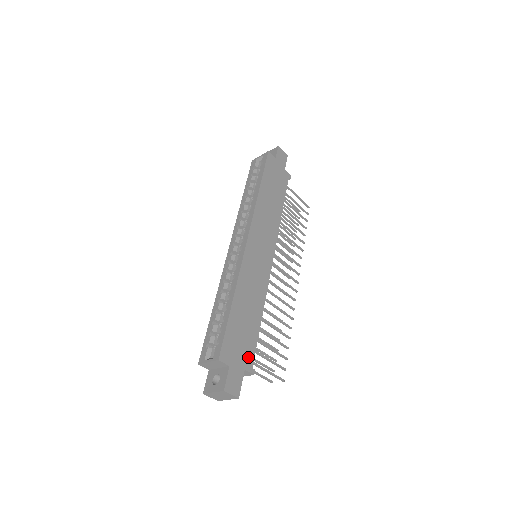
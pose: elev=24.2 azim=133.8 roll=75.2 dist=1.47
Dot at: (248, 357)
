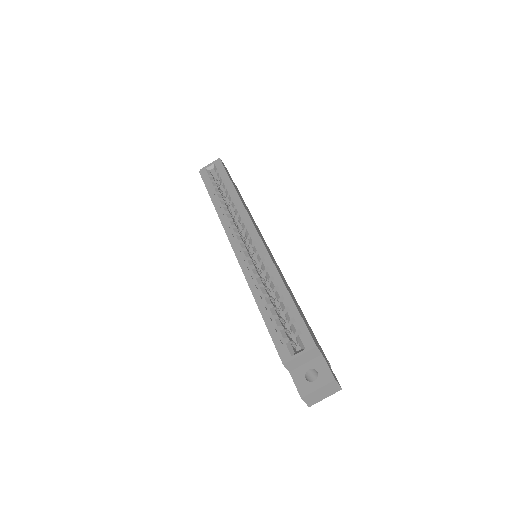
Dot at: (320, 347)
